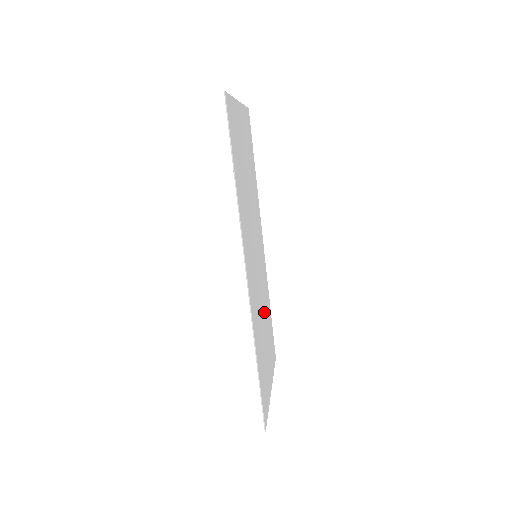
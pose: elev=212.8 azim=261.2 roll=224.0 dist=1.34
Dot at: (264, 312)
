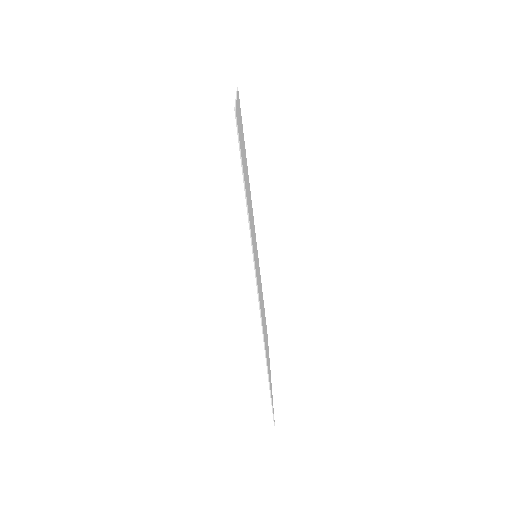
Dot at: occluded
